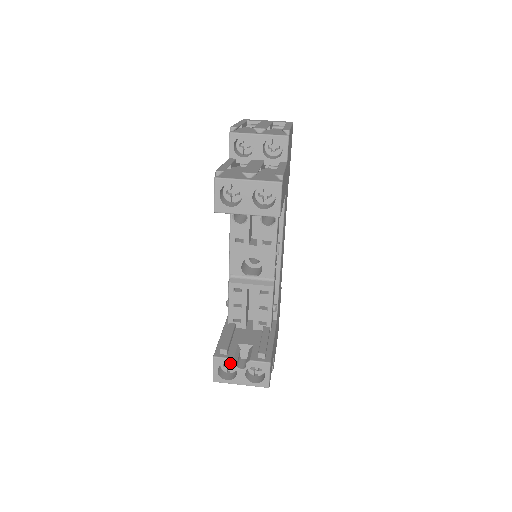
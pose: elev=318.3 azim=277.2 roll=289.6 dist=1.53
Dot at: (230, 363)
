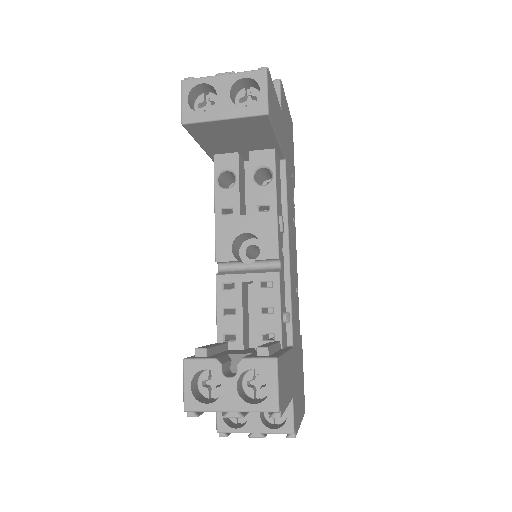
Dot at: (211, 367)
